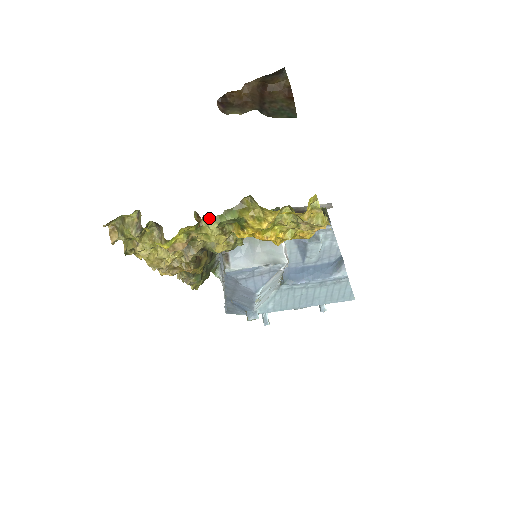
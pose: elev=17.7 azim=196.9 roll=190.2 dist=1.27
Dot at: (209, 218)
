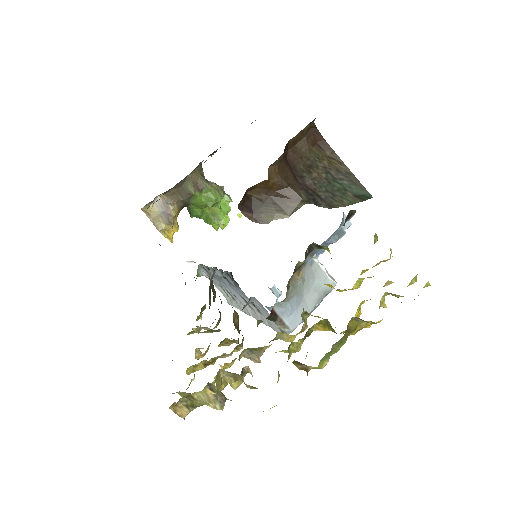
Dot at: (294, 342)
